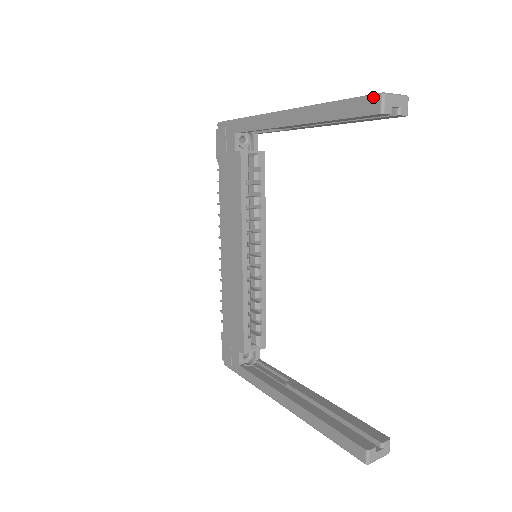
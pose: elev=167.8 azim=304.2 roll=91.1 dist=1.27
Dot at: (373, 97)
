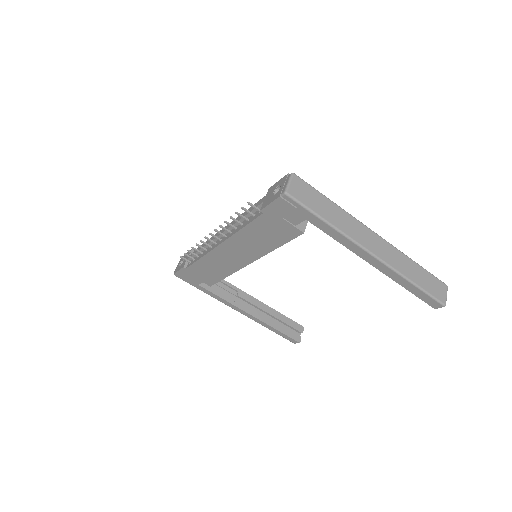
Dot at: (440, 304)
